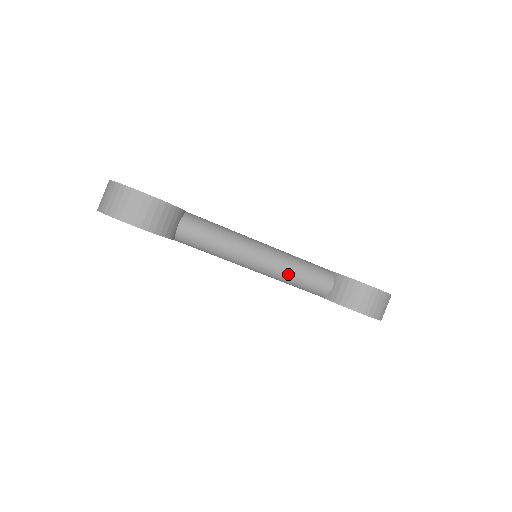
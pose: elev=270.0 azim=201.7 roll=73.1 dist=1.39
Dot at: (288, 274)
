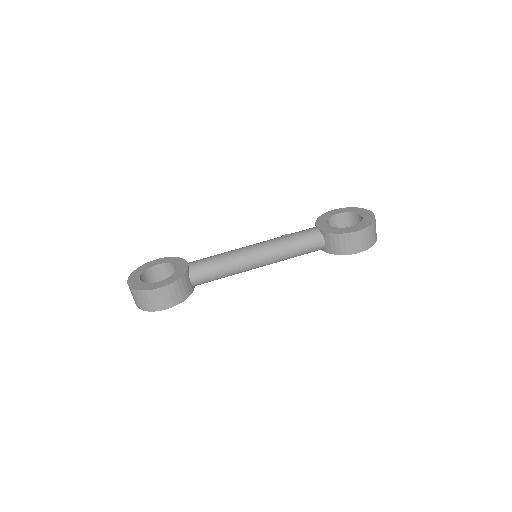
Dot at: (286, 257)
